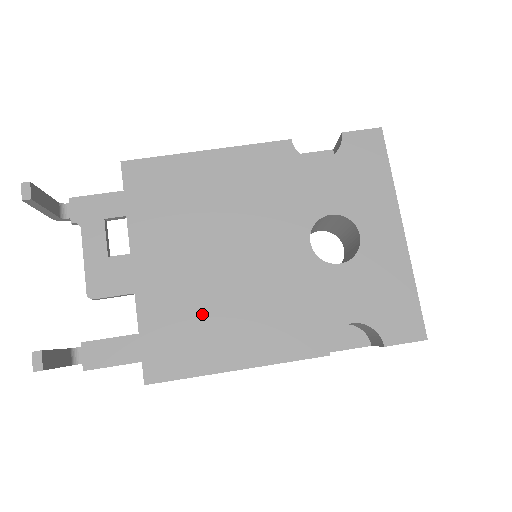
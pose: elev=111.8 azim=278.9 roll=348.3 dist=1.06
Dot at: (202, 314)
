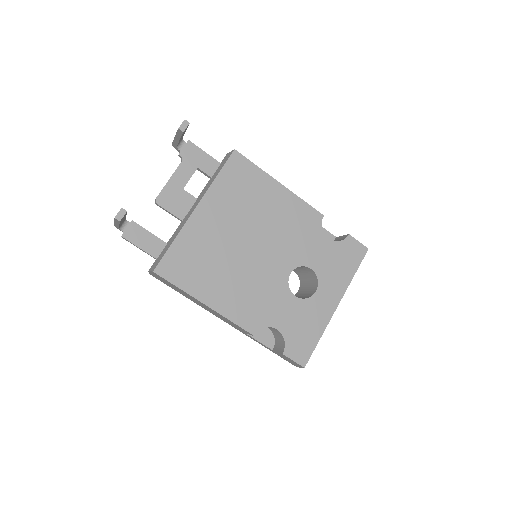
Dot at: (211, 262)
